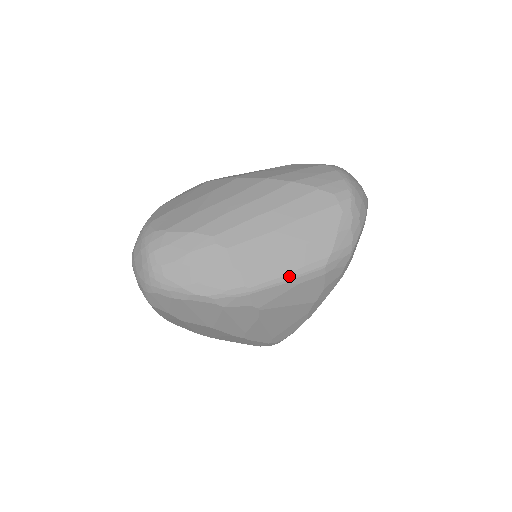
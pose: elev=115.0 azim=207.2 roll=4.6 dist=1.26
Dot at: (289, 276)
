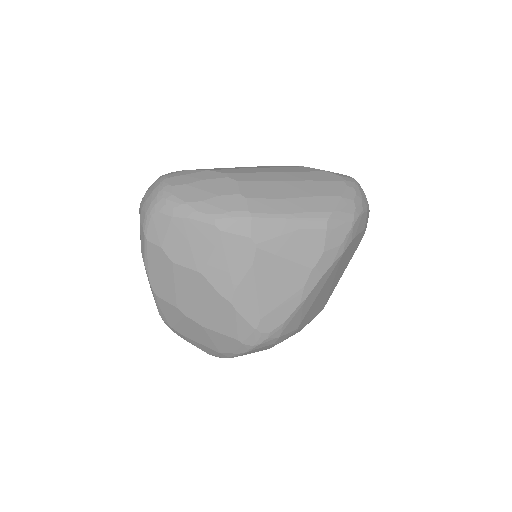
Dot at: (292, 216)
